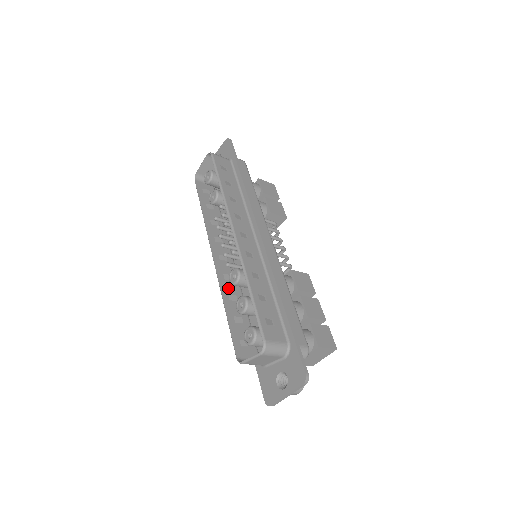
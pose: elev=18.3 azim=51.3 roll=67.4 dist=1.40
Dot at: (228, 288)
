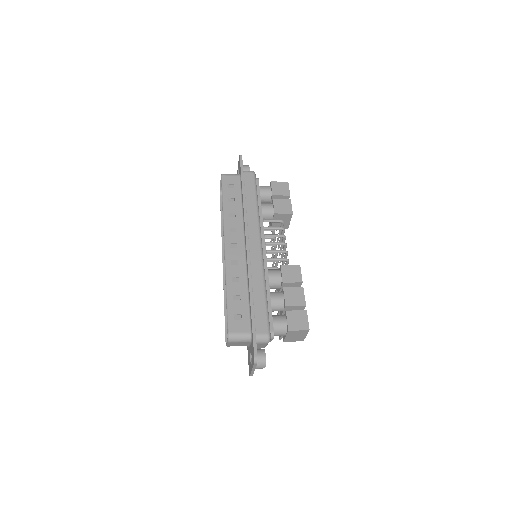
Dot at: occluded
